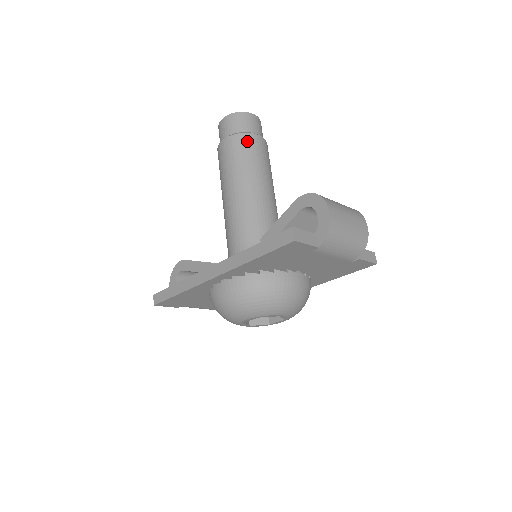
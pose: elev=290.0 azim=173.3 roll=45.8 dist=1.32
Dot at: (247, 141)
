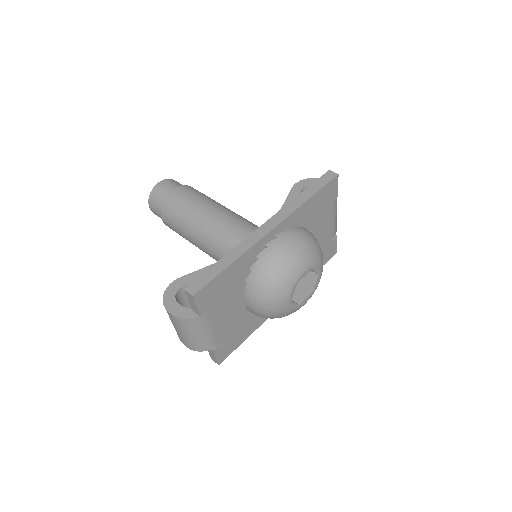
Dot at: (197, 190)
